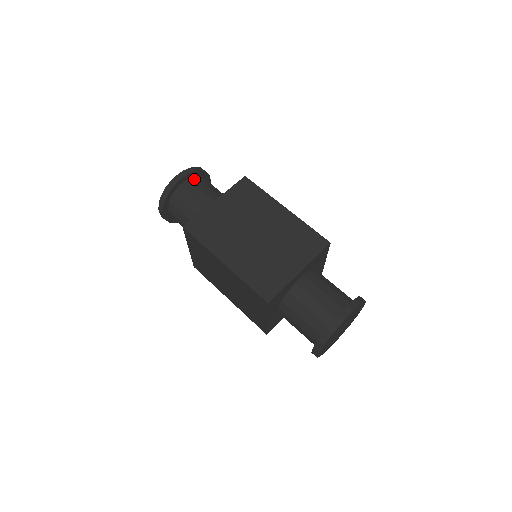
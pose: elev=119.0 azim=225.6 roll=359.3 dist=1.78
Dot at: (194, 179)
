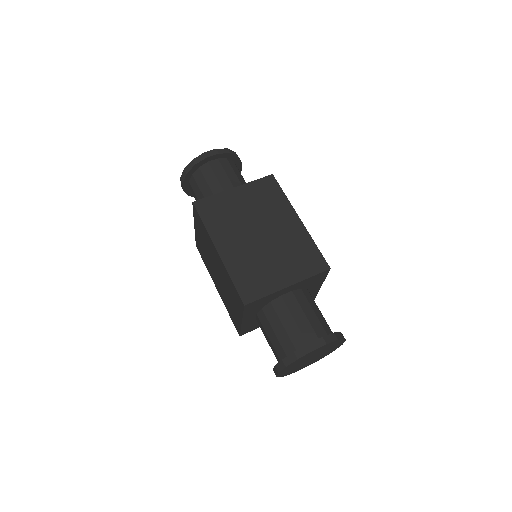
Dot at: (224, 161)
